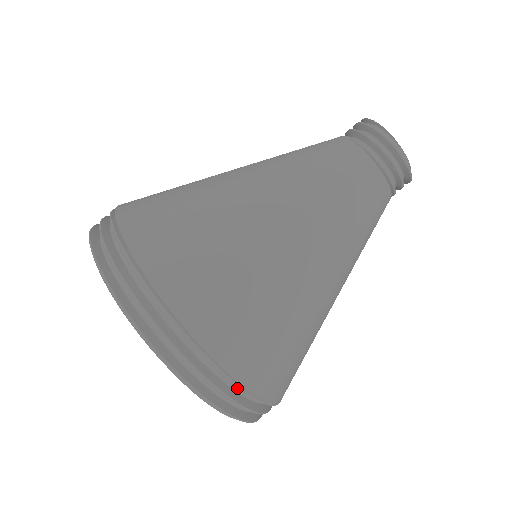
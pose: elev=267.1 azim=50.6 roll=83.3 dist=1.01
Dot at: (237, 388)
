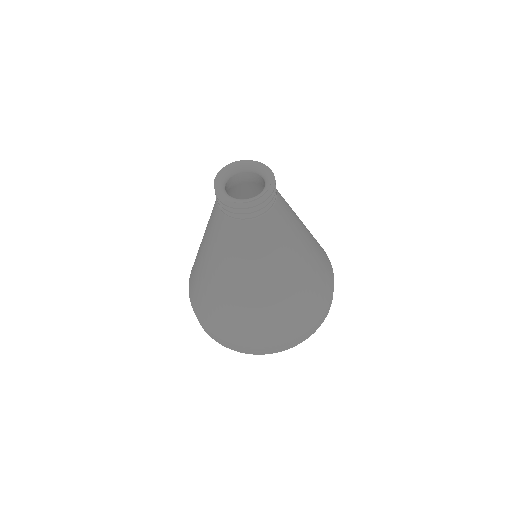
Dot at: occluded
